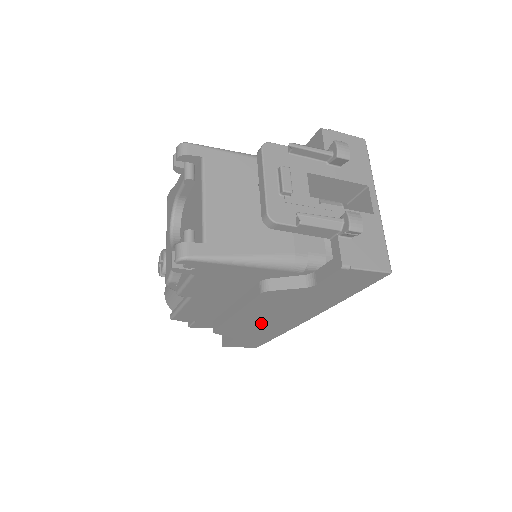
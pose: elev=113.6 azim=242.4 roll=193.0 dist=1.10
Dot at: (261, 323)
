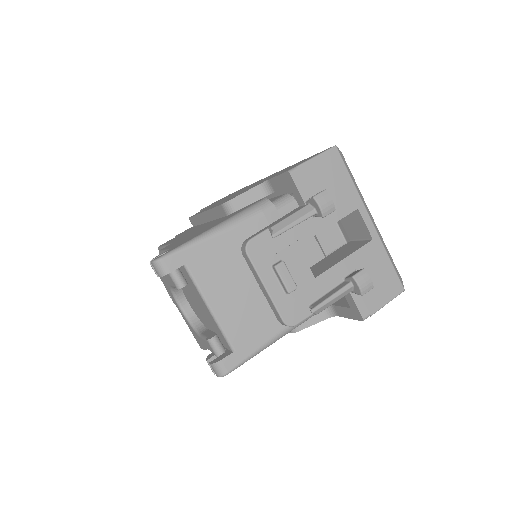
Dot at: occluded
